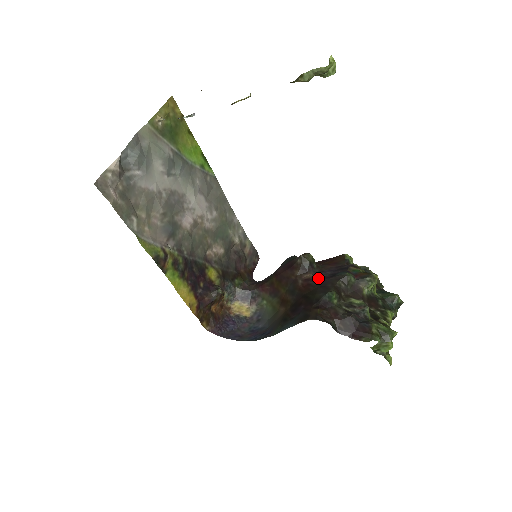
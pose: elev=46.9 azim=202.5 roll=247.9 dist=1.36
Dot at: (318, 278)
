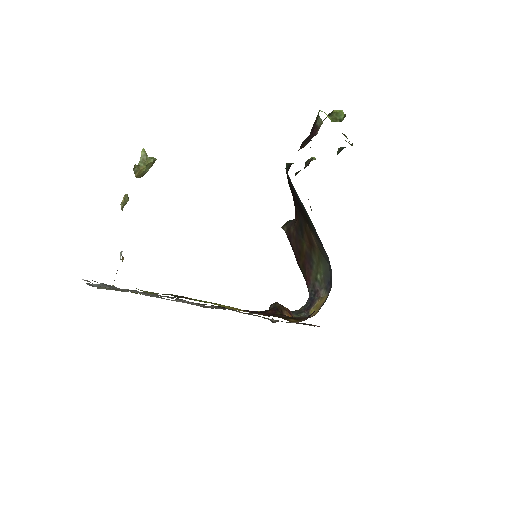
Dot at: occluded
